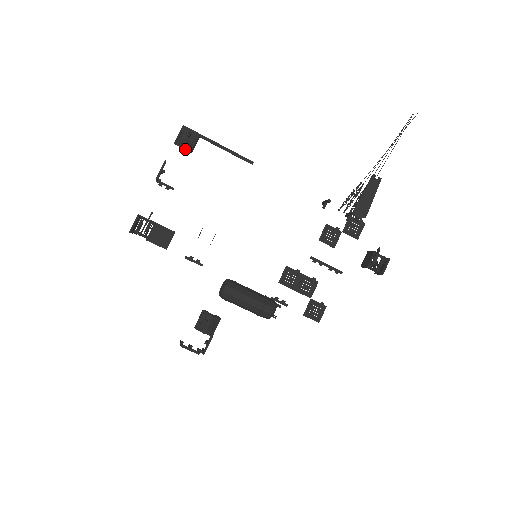
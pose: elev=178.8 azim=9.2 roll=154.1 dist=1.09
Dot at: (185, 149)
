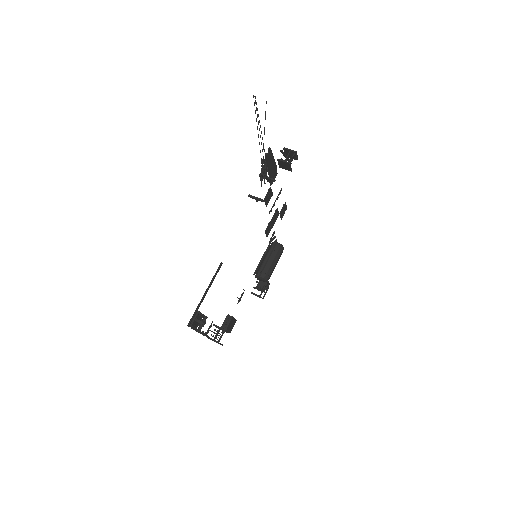
Dot at: occluded
